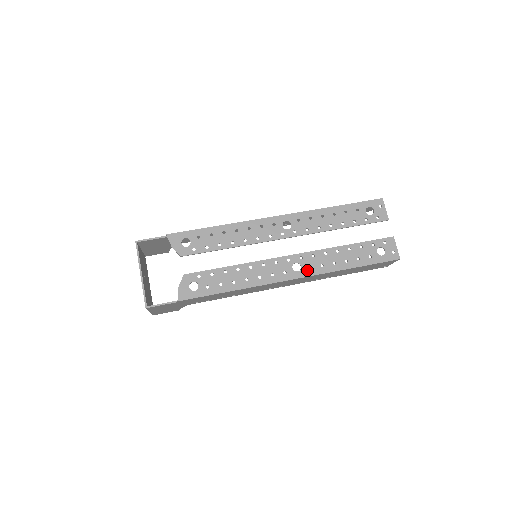
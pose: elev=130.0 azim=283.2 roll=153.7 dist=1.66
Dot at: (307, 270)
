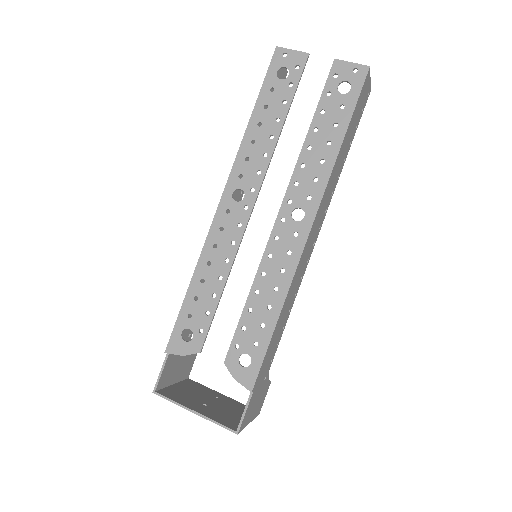
Dot at: (310, 203)
